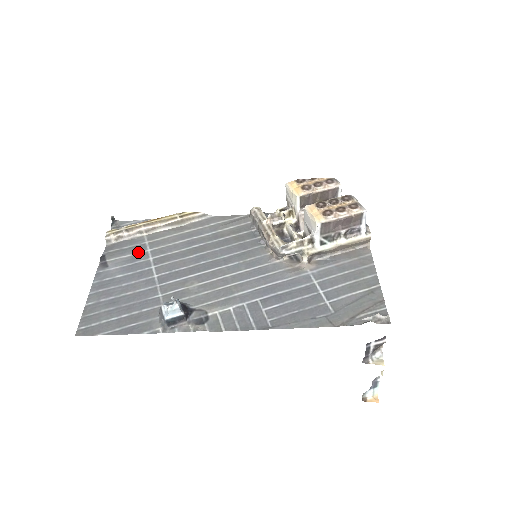
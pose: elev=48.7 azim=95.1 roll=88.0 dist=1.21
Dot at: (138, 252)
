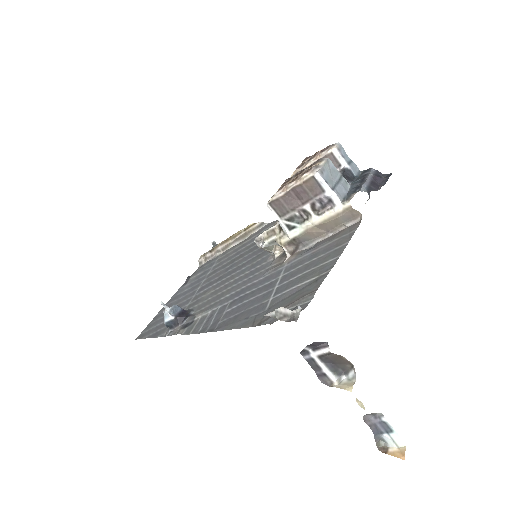
Dot at: (207, 269)
